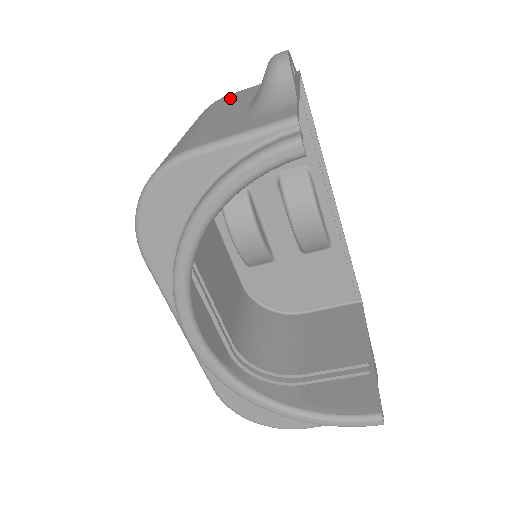
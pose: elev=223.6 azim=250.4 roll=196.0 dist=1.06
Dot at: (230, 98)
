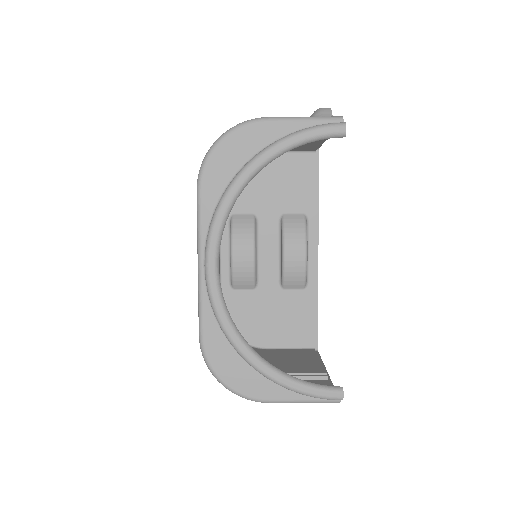
Dot at: occluded
